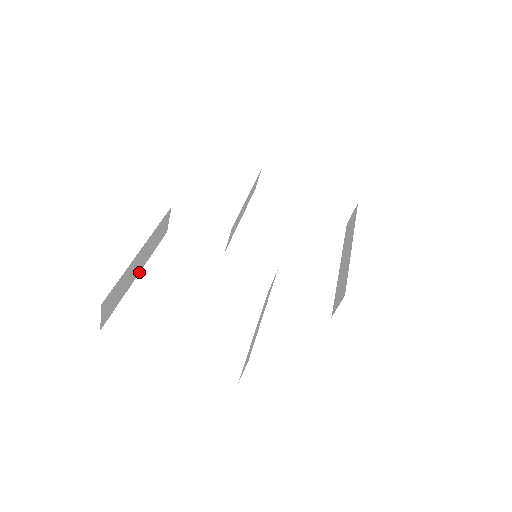
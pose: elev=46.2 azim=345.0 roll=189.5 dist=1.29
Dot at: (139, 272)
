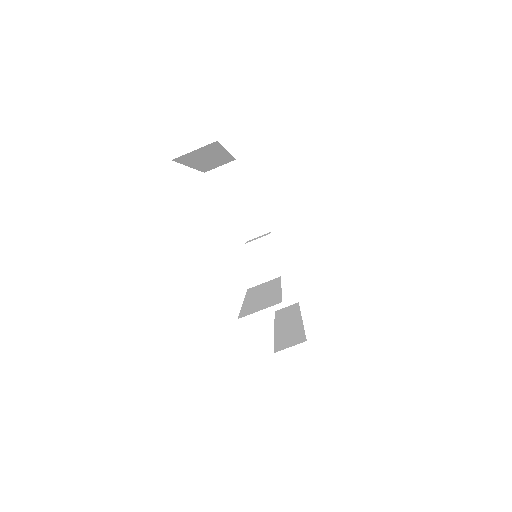
Dot at: (192, 167)
